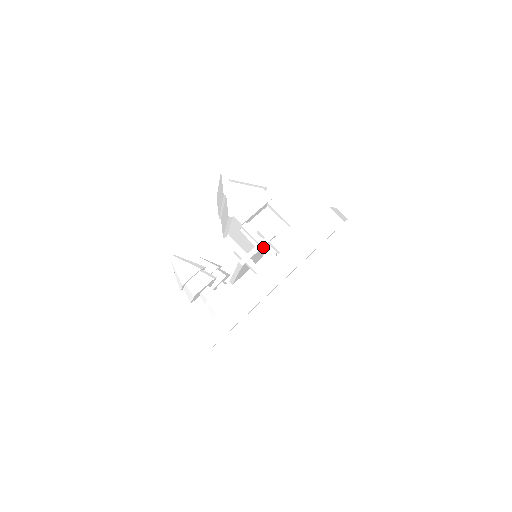
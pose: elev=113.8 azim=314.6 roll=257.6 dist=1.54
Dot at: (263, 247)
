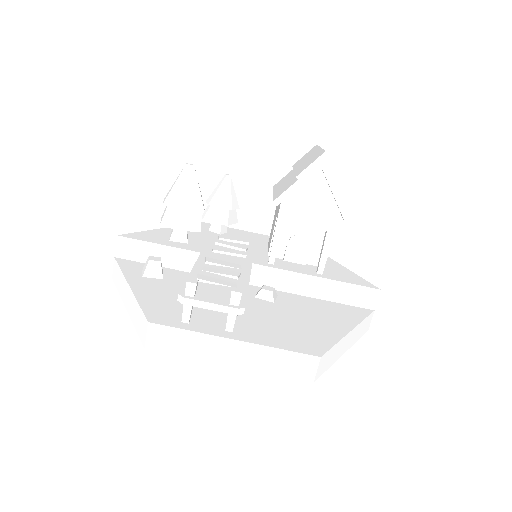
Dot at: occluded
